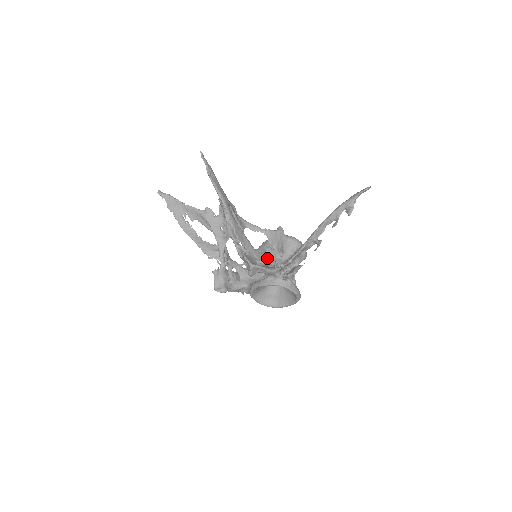
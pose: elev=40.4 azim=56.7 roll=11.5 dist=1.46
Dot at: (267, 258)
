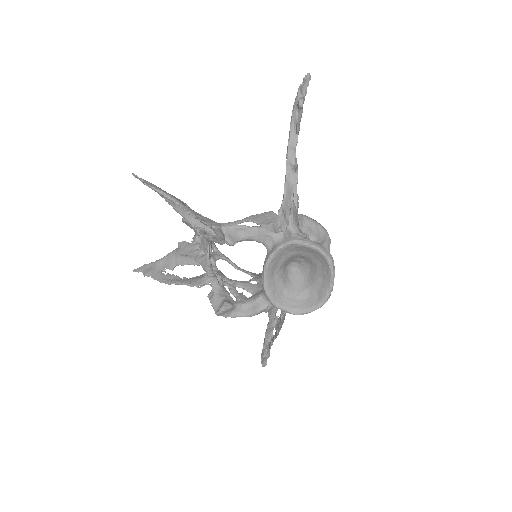
Dot at: occluded
